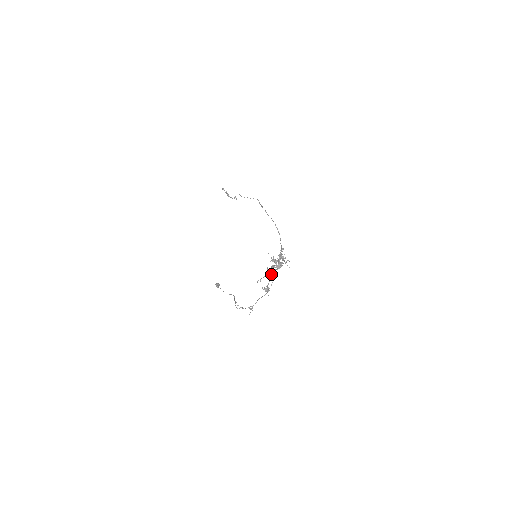
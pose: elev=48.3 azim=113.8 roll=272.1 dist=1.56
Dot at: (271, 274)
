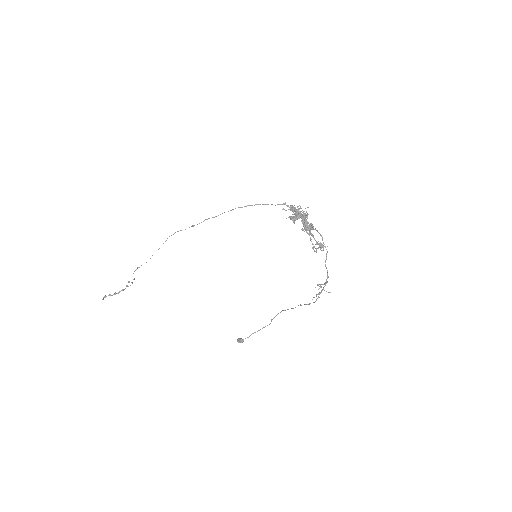
Dot at: (309, 230)
